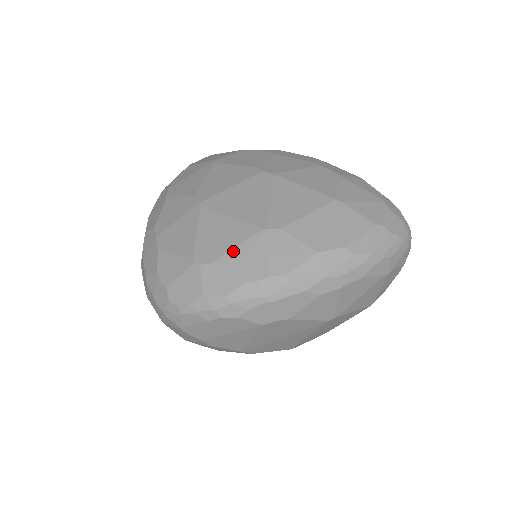
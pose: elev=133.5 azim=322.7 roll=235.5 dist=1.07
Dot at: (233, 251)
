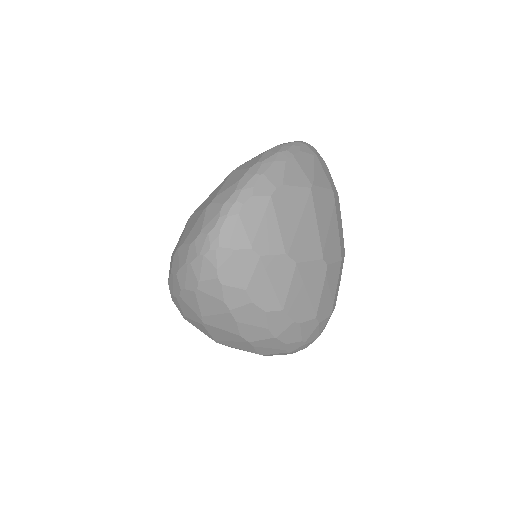
Dot at: (223, 186)
